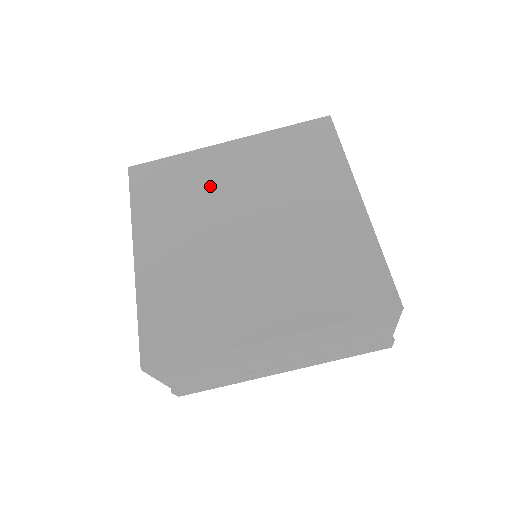
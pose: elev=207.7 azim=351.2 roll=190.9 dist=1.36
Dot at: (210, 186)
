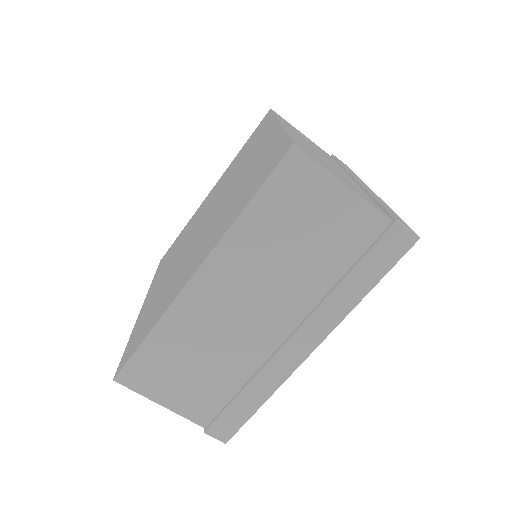
Dot at: (194, 223)
